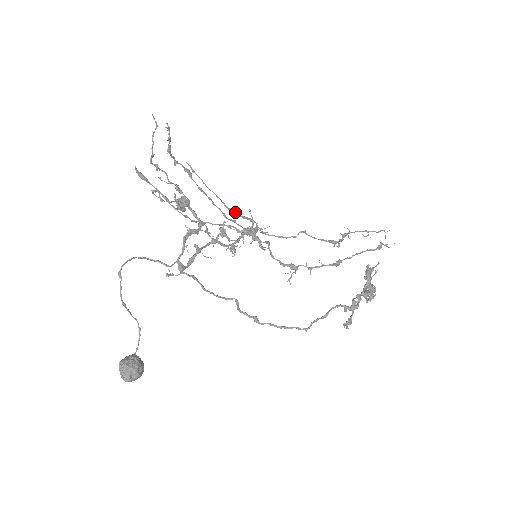
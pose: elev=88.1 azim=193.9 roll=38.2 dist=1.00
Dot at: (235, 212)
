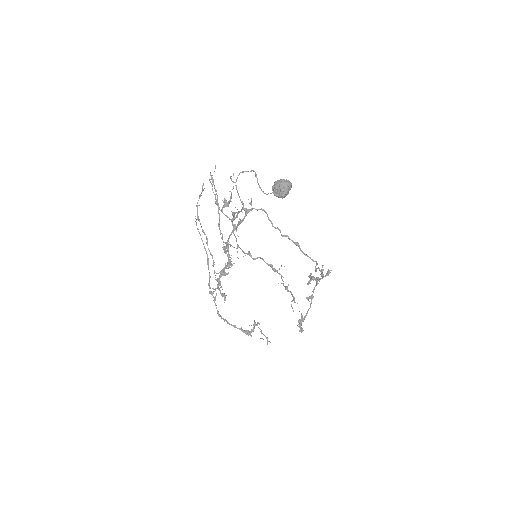
Dot at: (208, 266)
